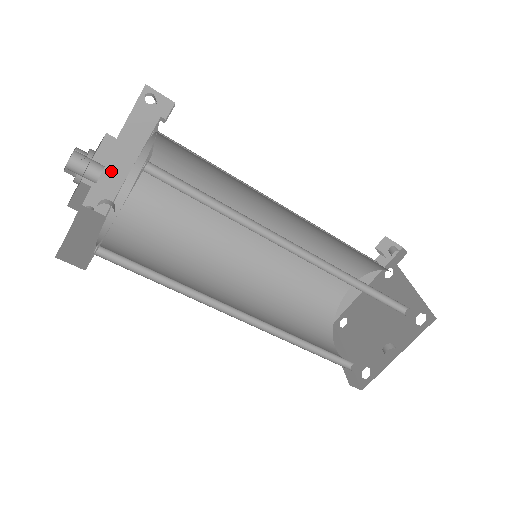
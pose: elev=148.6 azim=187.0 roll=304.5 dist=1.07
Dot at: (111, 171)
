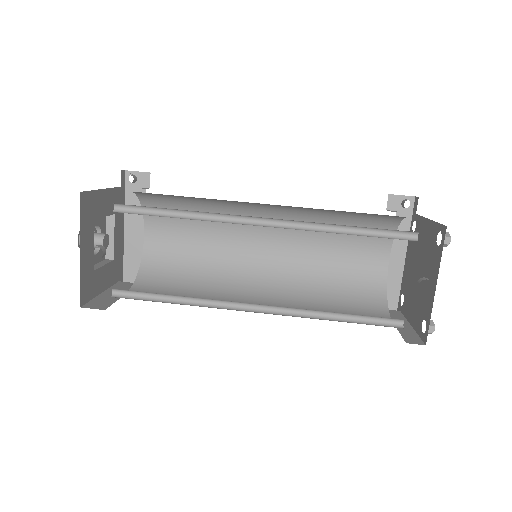
Dot at: (131, 247)
